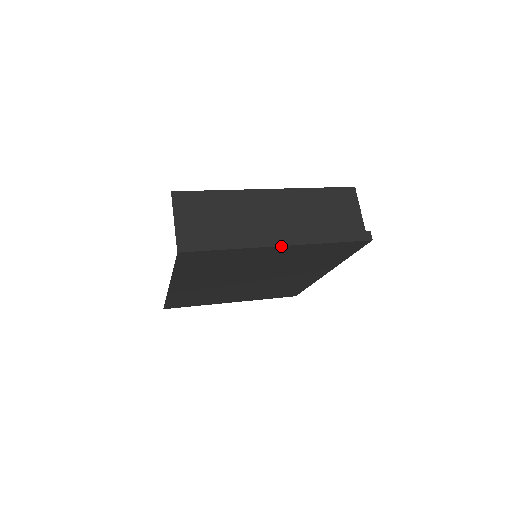
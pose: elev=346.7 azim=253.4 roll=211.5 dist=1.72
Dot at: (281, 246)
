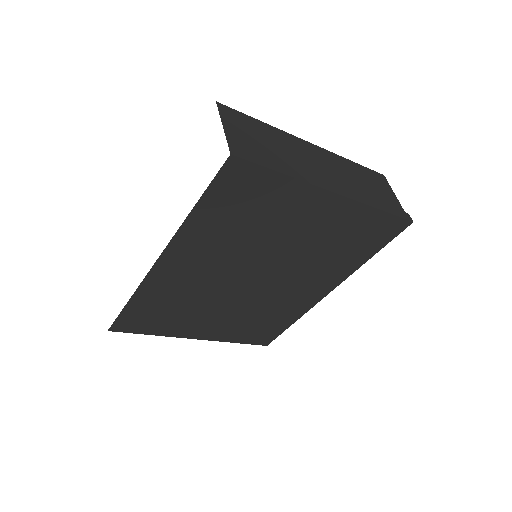
Dot at: (335, 194)
